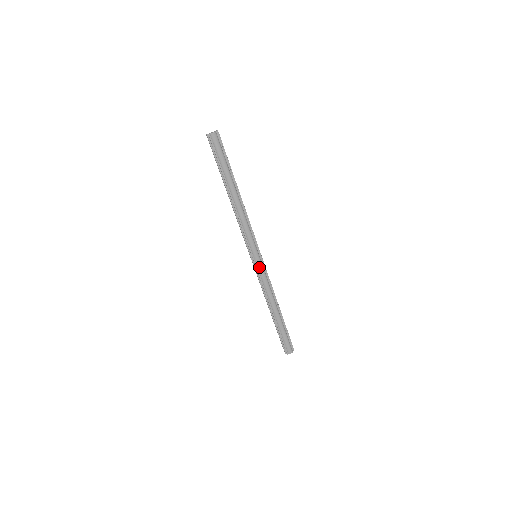
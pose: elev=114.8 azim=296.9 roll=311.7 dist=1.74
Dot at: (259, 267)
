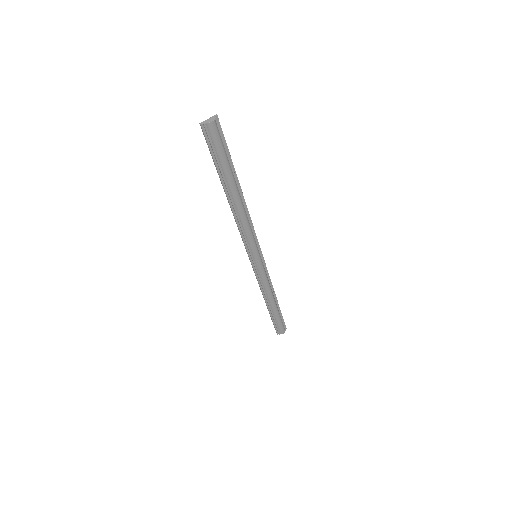
Dot at: (259, 267)
